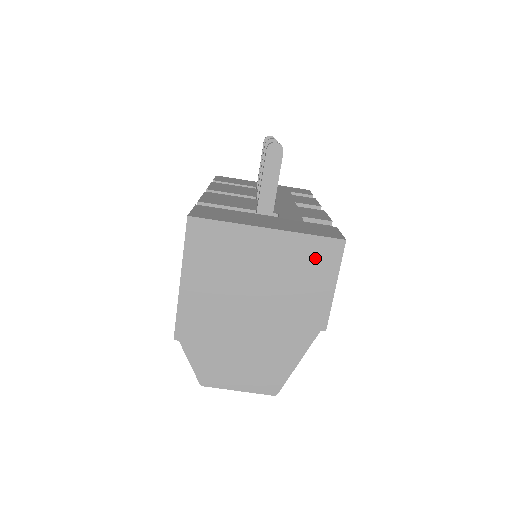
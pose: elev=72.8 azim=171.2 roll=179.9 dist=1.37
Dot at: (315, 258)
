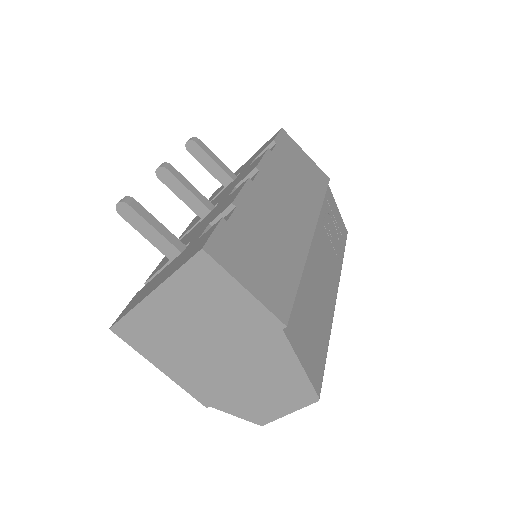
Dot at: (203, 283)
